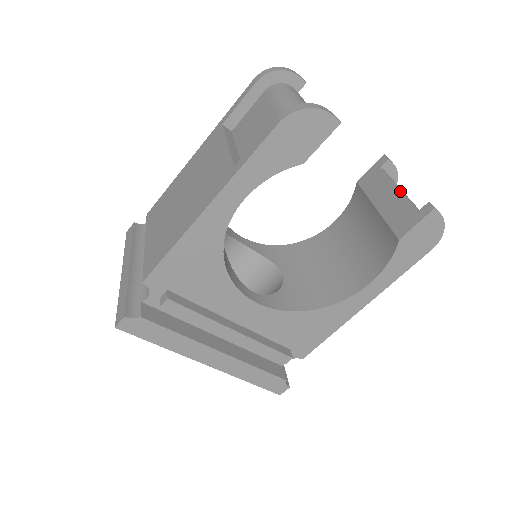
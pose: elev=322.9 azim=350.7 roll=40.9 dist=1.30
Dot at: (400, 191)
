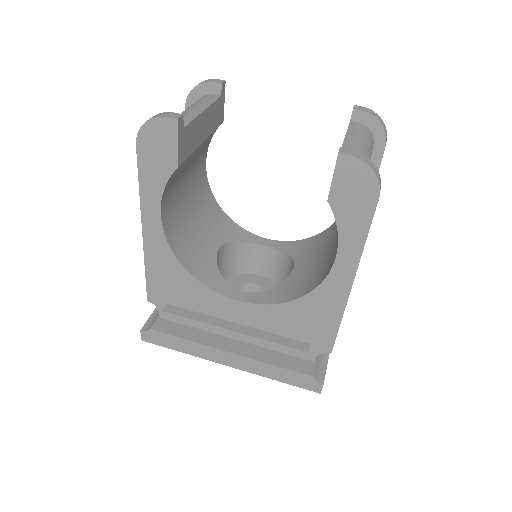
Dot at: occluded
